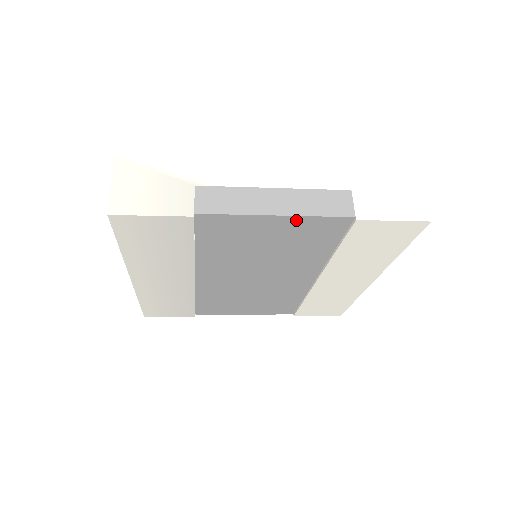
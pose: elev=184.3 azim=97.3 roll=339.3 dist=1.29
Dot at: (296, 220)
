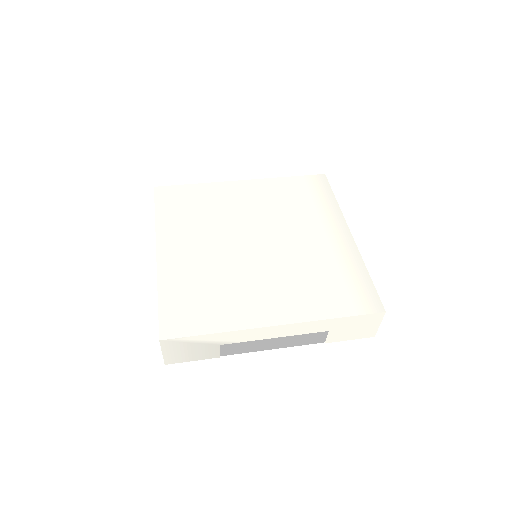
Dot at: occluded
